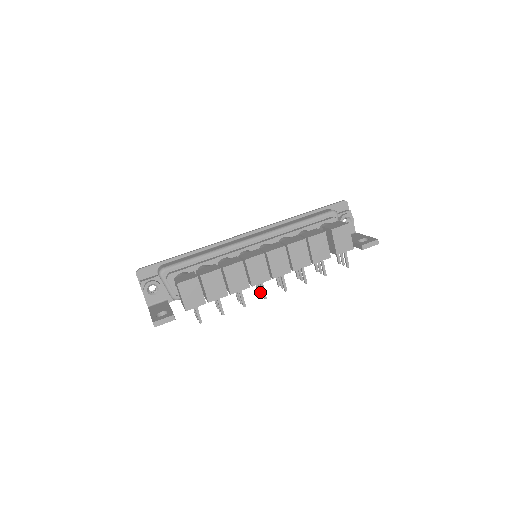
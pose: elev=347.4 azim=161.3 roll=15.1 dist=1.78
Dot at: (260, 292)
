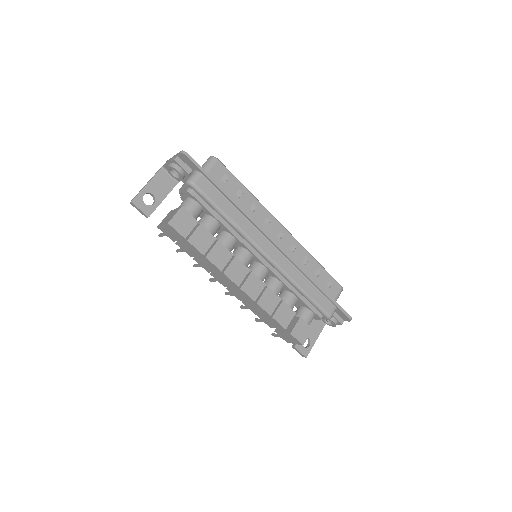
Dot at: occluded
